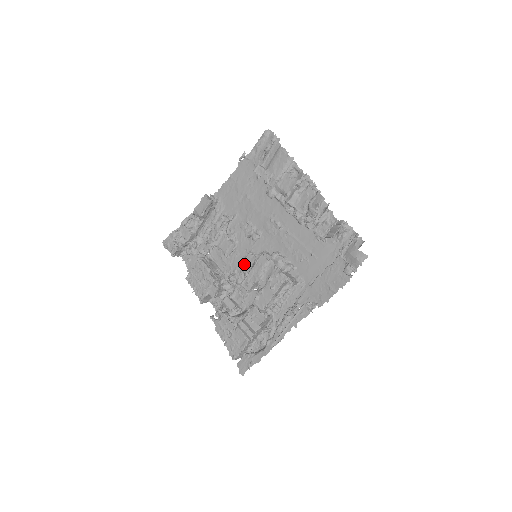
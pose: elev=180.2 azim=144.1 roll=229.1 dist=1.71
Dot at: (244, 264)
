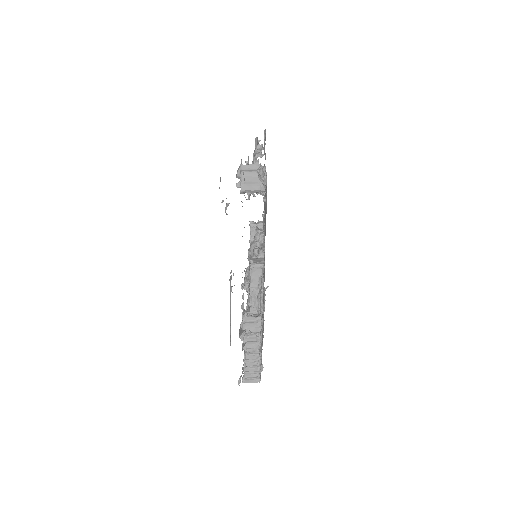
Dot at: occluded
